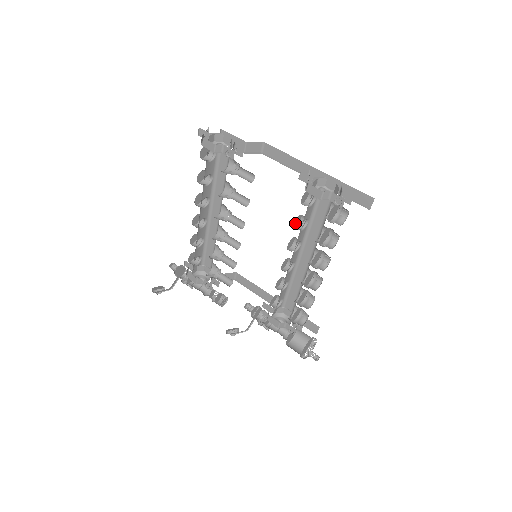
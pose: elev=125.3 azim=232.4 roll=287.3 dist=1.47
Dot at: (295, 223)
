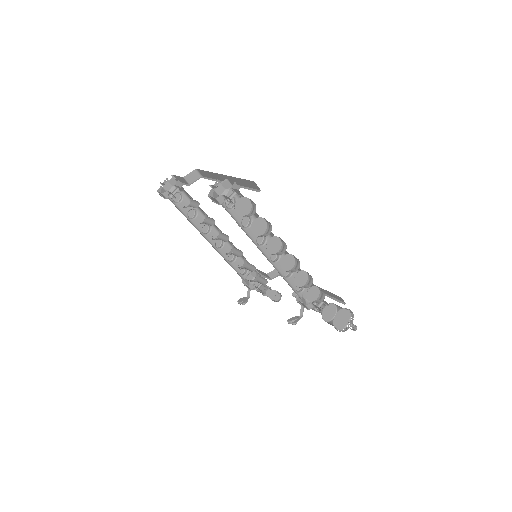
Dot at: occluded
